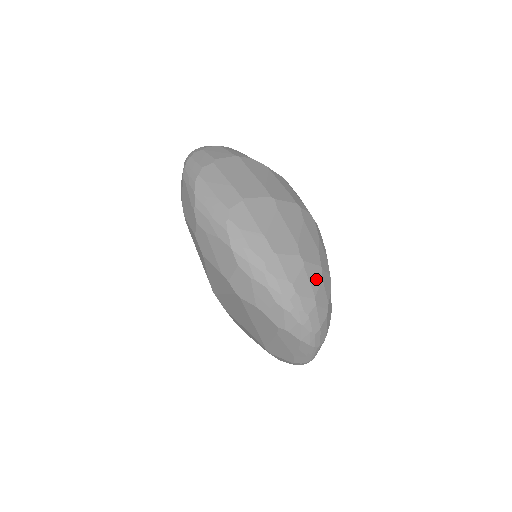
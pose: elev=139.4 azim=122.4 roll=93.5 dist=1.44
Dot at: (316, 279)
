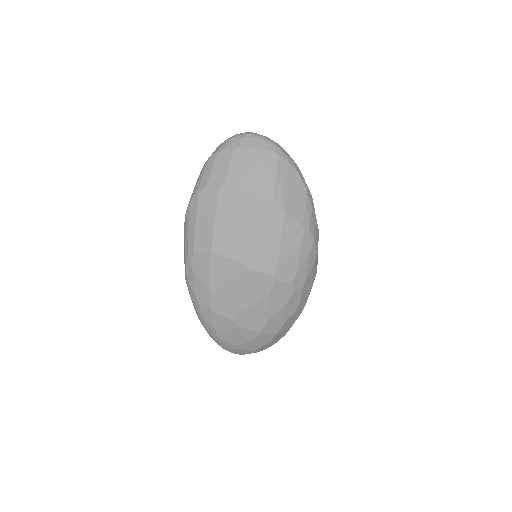
Dot at: (247, 338)
